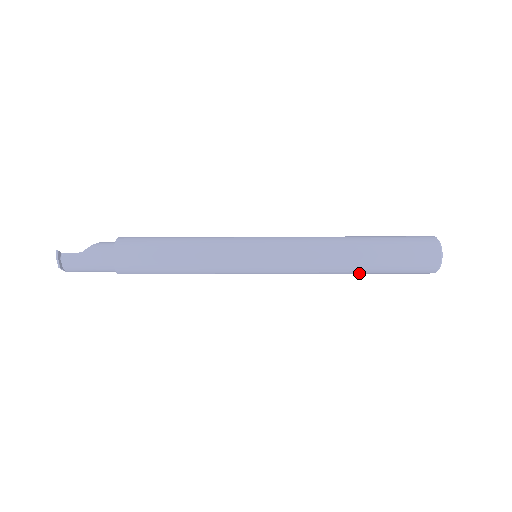
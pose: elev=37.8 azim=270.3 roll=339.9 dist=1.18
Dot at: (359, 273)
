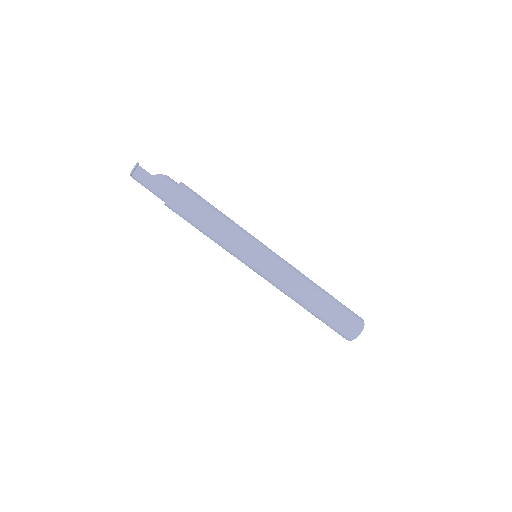
Dot at: (307, 310)
